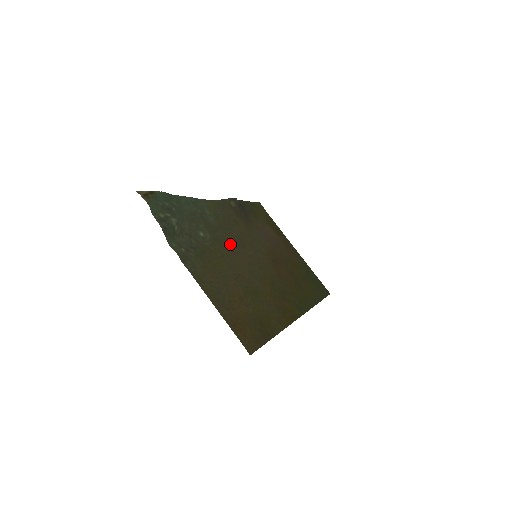
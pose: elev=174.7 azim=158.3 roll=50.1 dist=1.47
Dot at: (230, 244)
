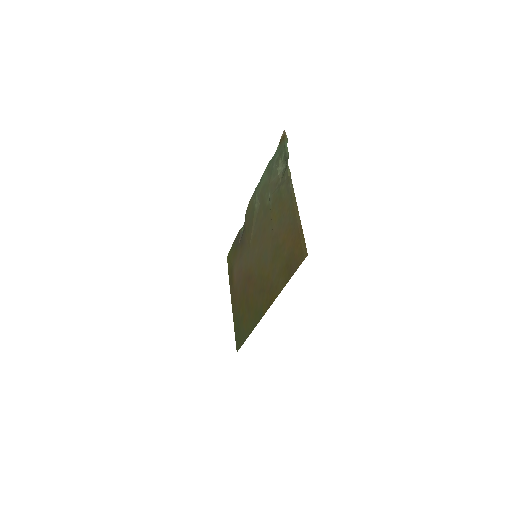
Dot at: (262, 226)
